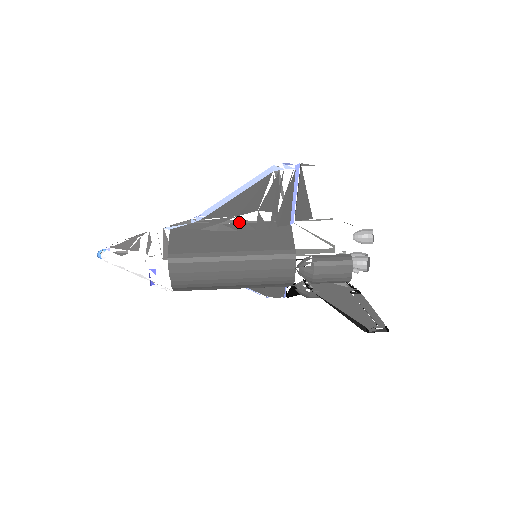
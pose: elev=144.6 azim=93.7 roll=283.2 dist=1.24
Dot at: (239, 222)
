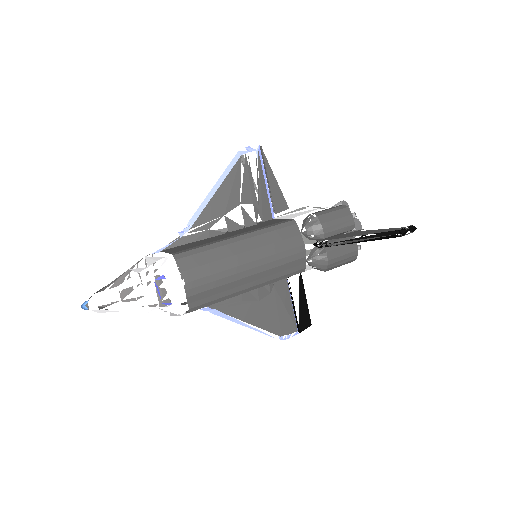
Dot at: (227, 222)
